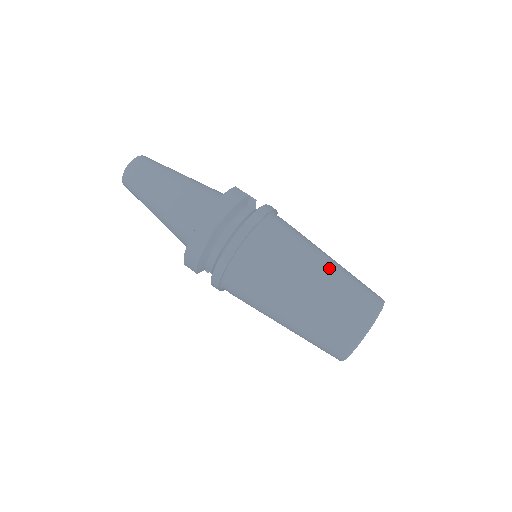
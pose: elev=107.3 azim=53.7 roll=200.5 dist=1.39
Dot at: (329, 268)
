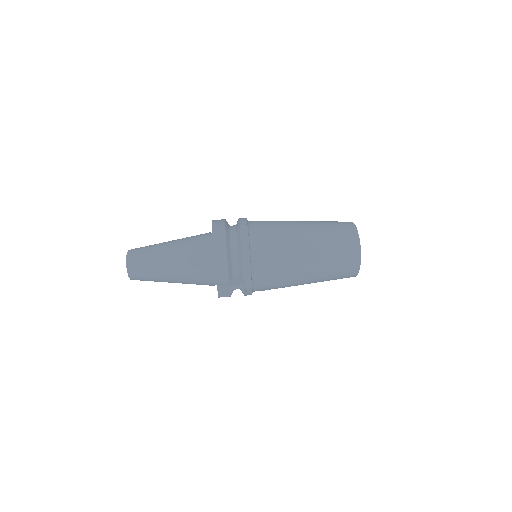
Dot at: occluded
